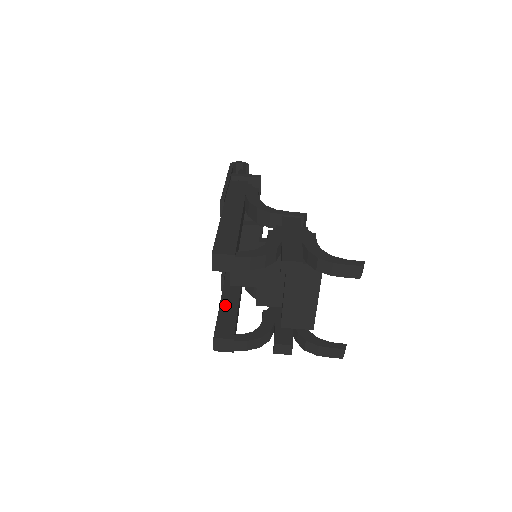
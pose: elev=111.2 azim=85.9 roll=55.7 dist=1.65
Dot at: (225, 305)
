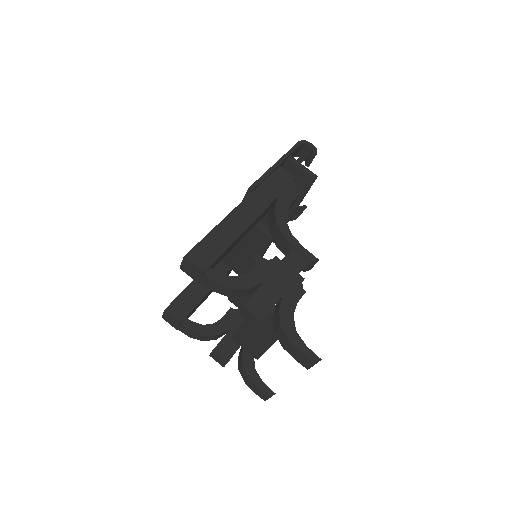
Dot at: occluded
